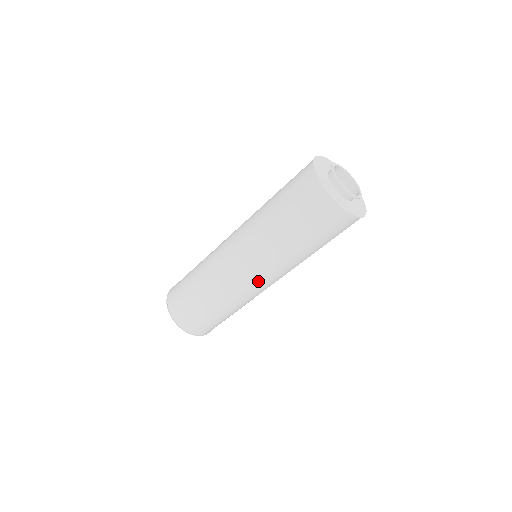
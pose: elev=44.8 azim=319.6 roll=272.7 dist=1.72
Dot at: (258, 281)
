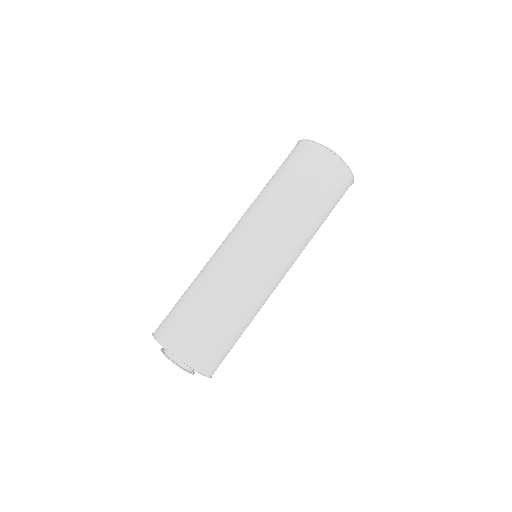
Dot at: (247, 244)
